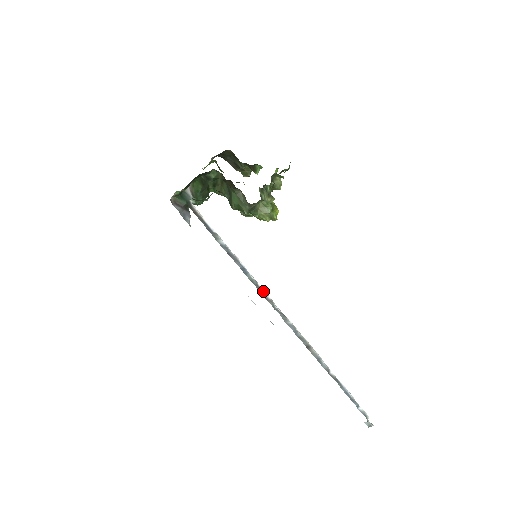
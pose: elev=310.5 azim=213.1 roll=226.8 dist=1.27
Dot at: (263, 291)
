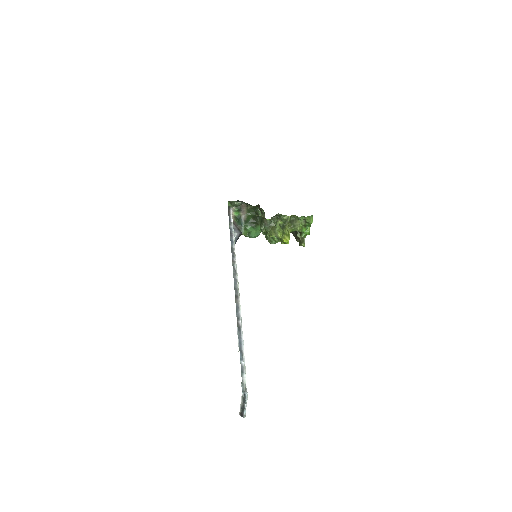
Dot at: (234, 255)
